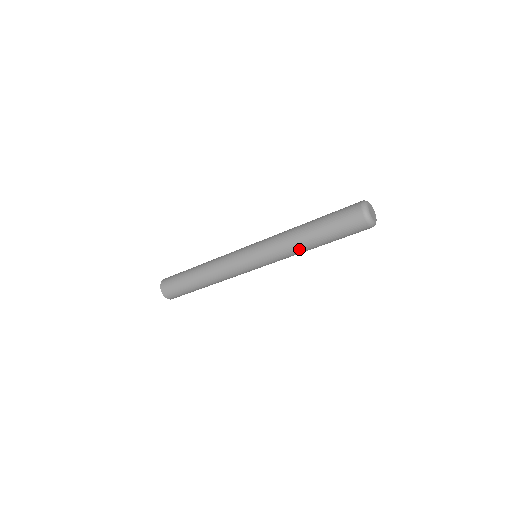
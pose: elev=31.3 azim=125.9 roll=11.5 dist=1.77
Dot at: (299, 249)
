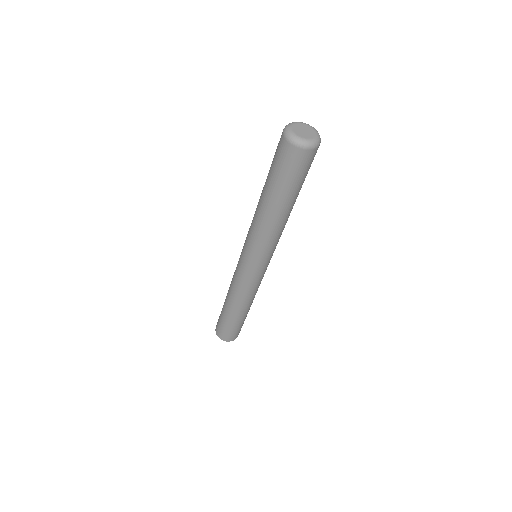
Dot at: (279, 225)
